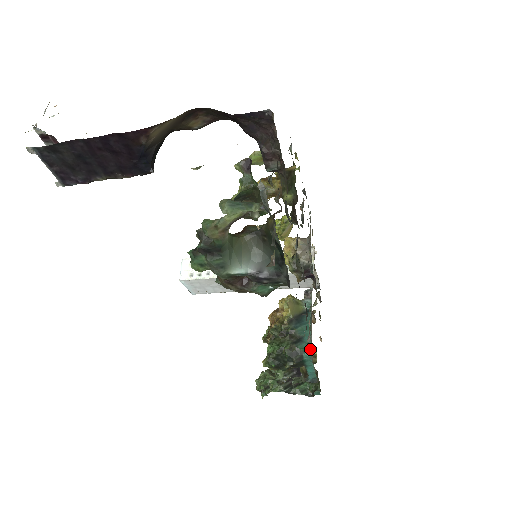
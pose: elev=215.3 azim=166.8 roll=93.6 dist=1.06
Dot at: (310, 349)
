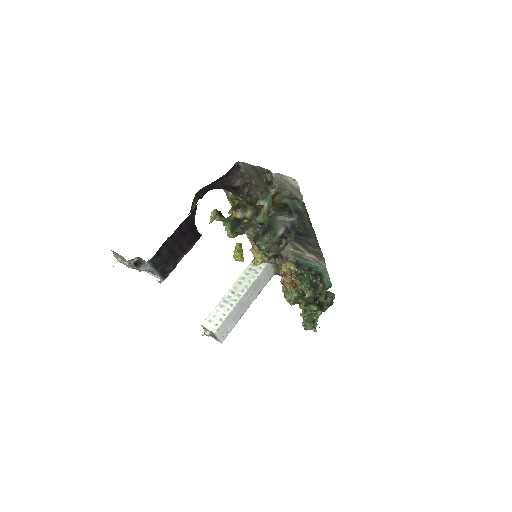
Dot at: (322, 258)
